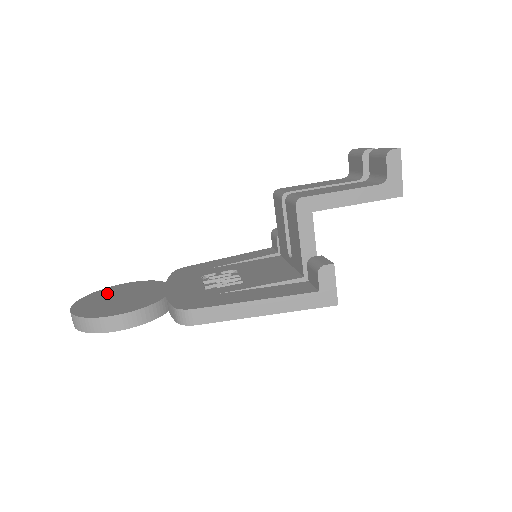
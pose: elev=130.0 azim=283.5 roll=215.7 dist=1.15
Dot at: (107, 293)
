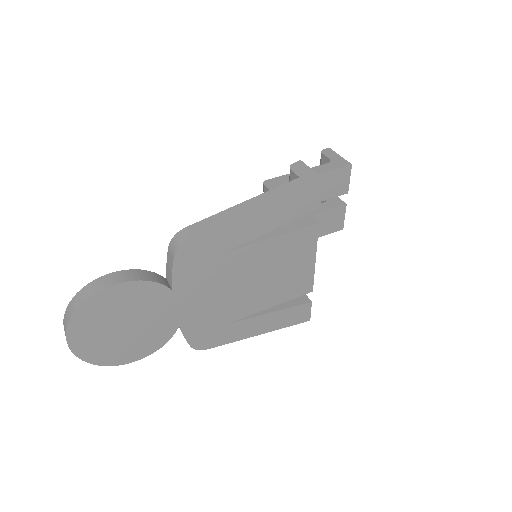
Dot at: occluded
